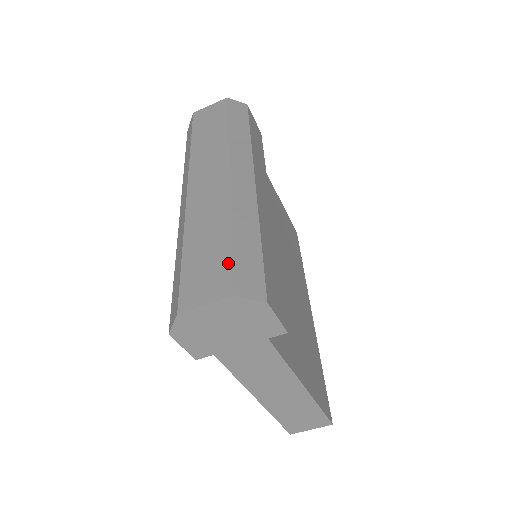
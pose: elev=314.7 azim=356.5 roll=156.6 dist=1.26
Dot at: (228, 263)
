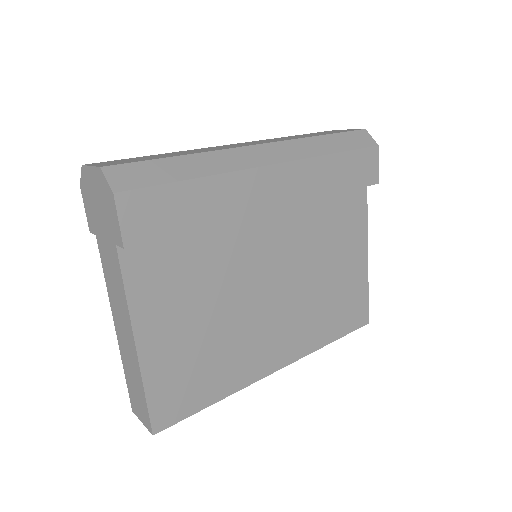
Dot at: (140, 160)
